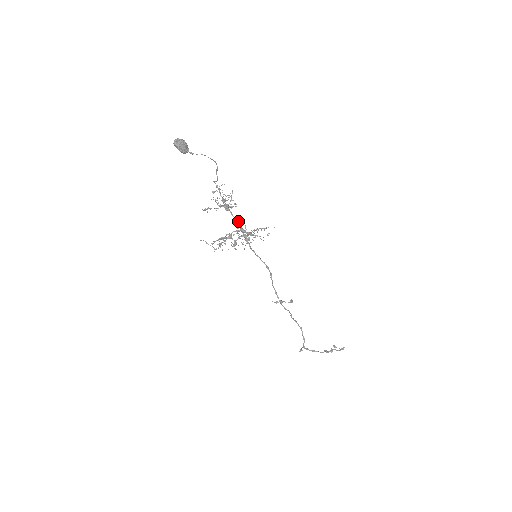
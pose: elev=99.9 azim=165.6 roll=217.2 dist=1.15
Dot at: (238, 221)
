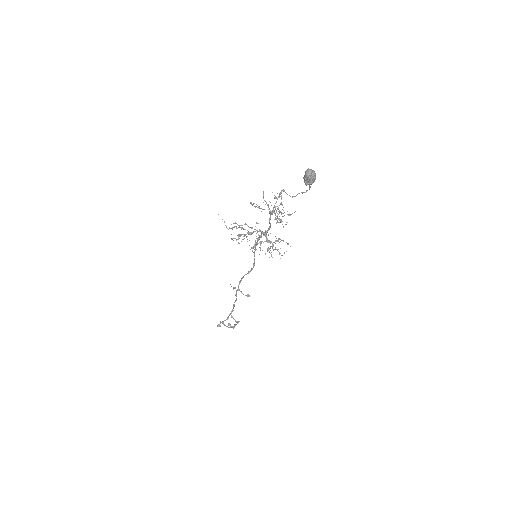
Dot at: (270, 227)
